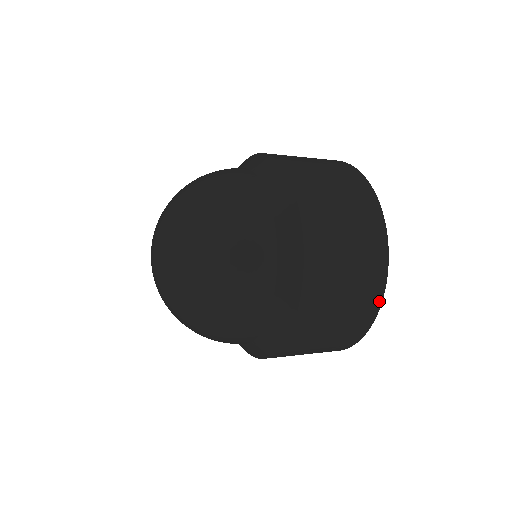
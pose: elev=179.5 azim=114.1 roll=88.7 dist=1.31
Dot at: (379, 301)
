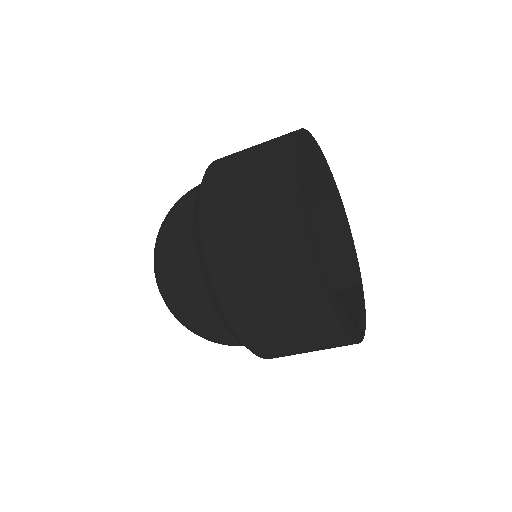
Dot at: (315, 273)
